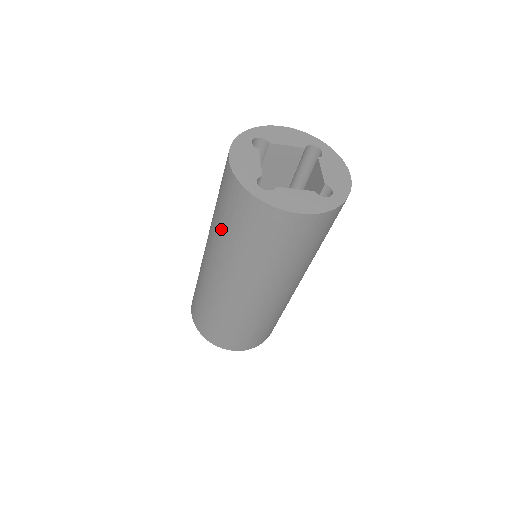
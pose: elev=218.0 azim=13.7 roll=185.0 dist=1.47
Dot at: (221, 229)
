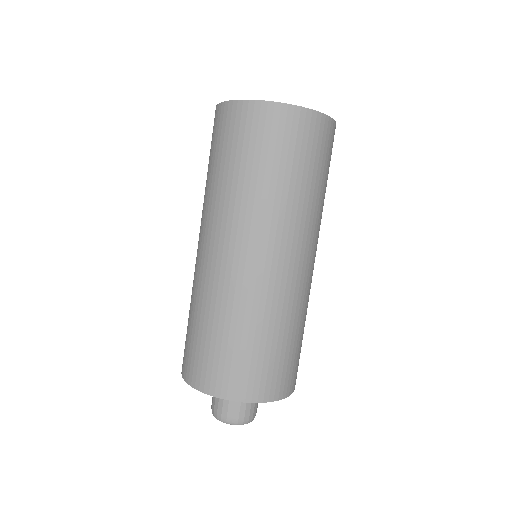
Dot at: (212, 178)
